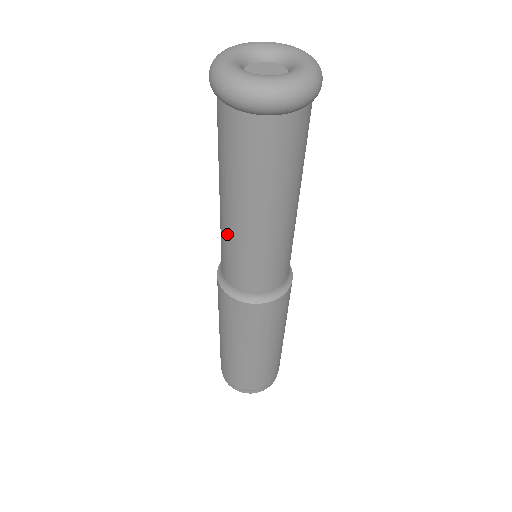
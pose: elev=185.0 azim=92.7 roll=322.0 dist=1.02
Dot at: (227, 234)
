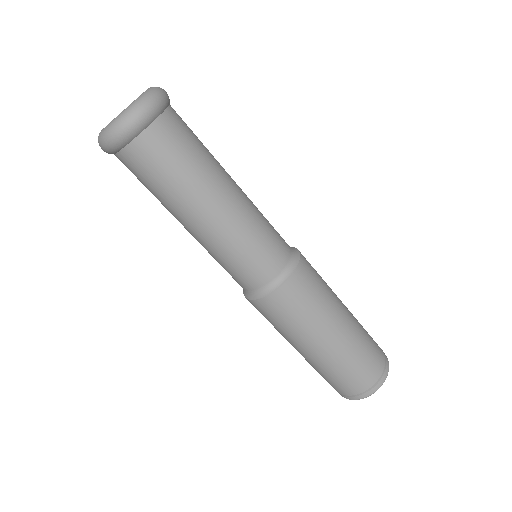
Dot at: occluded
